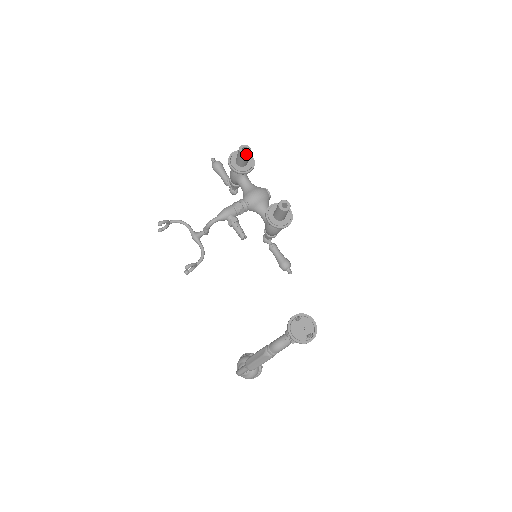
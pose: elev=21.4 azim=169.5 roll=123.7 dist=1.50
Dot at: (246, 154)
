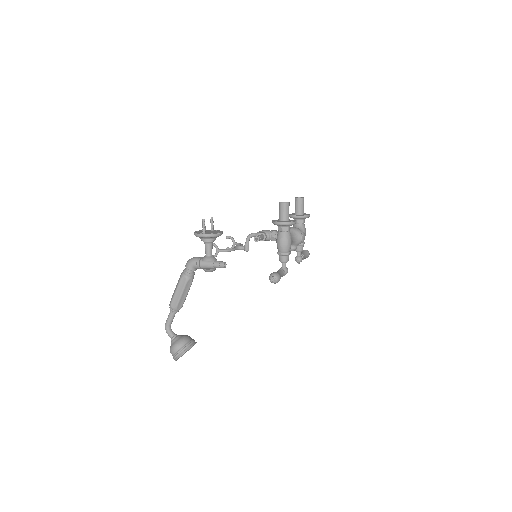
Dot at: (297, 198)
